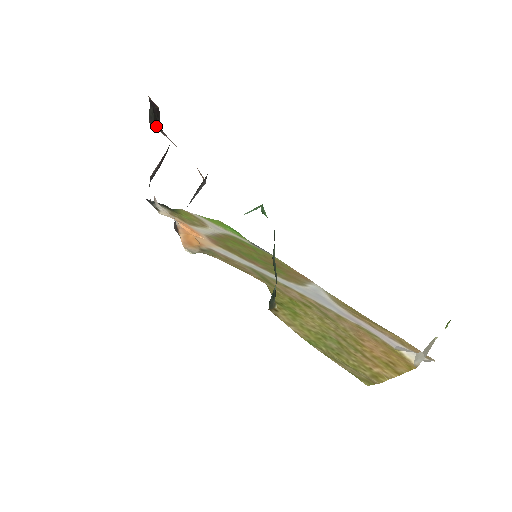
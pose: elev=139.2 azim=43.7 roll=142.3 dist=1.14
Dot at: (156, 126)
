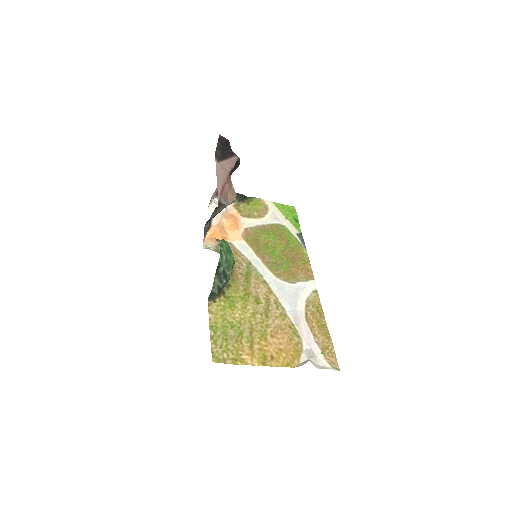
Dot at: (221, 155)
